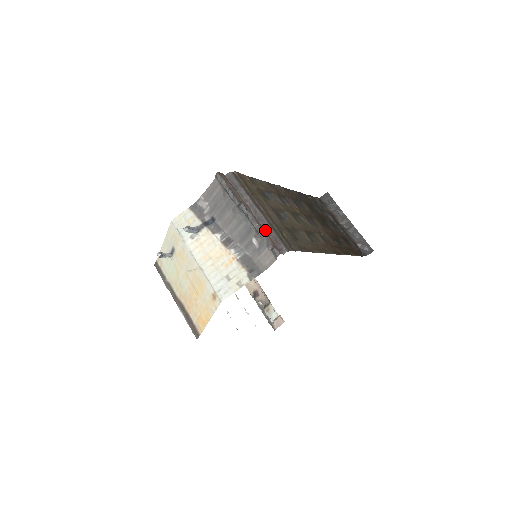
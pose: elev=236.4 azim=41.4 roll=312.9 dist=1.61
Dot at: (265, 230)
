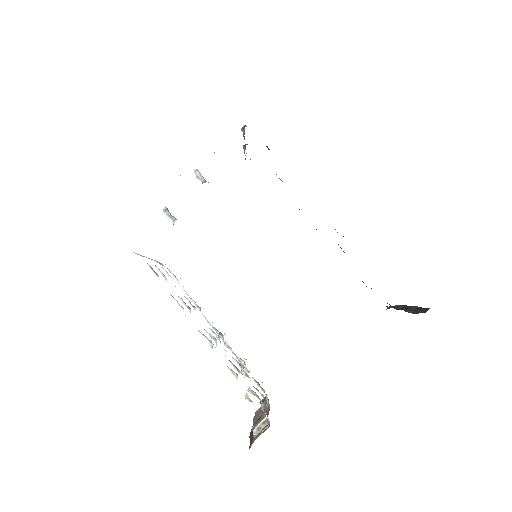
Dot at: occluded
